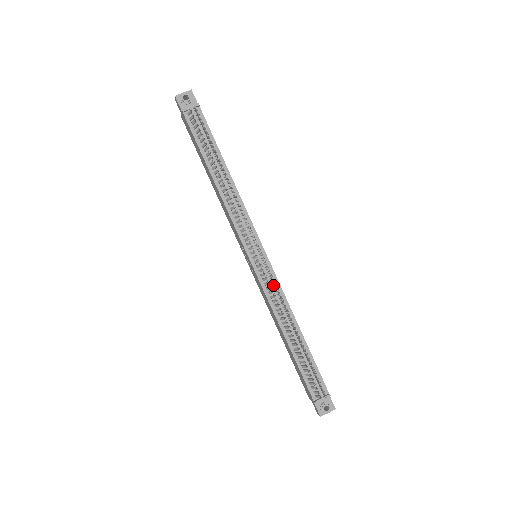
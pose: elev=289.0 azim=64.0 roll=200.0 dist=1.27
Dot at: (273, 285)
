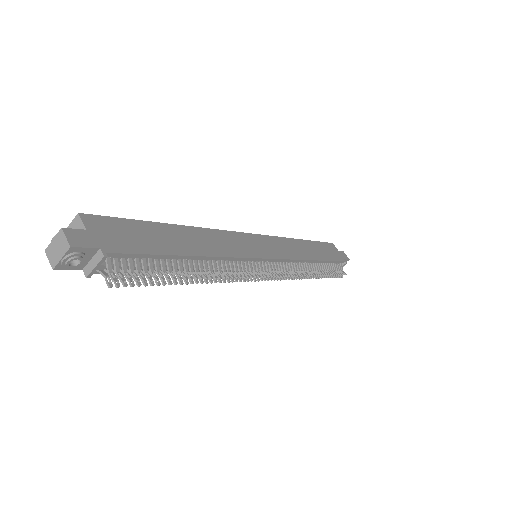
Dot at: (288, 273)
